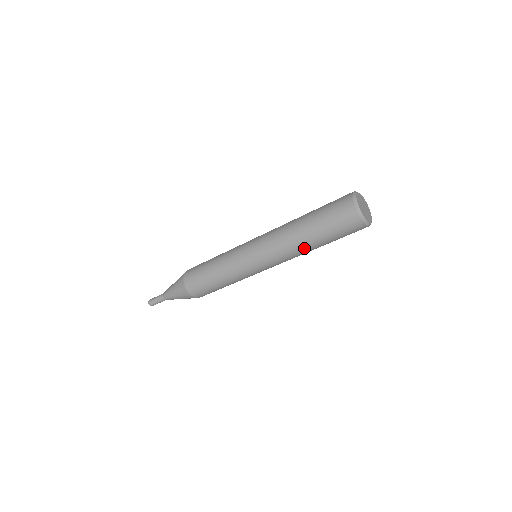
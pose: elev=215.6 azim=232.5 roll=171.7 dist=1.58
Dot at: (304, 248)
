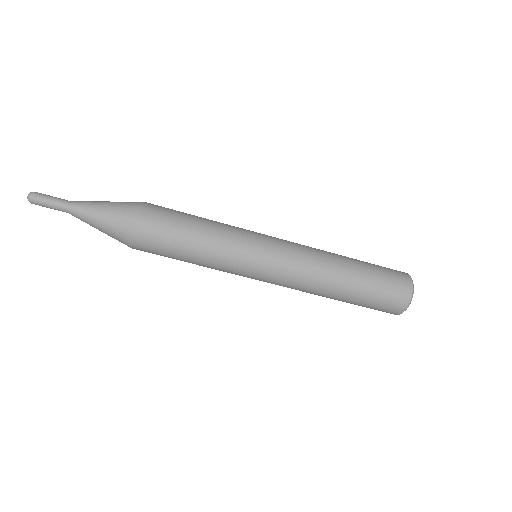
Dot at: (333, 284)
